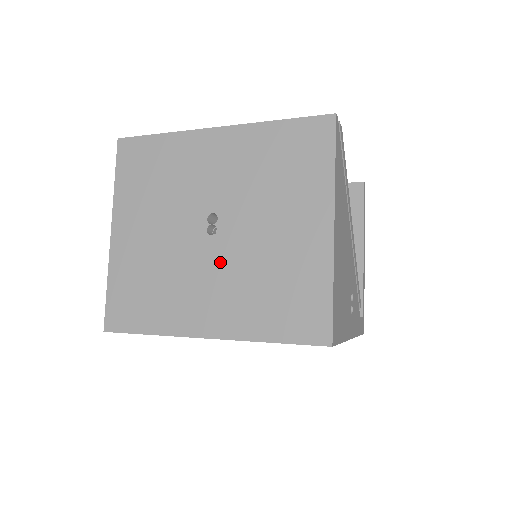
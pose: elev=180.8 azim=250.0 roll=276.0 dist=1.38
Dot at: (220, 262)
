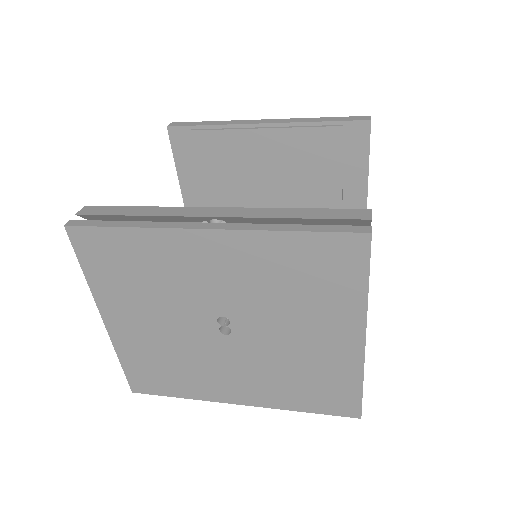
Dot at: (241, 356)
